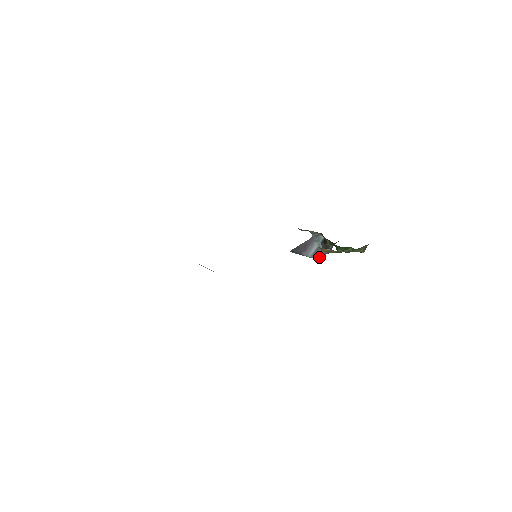
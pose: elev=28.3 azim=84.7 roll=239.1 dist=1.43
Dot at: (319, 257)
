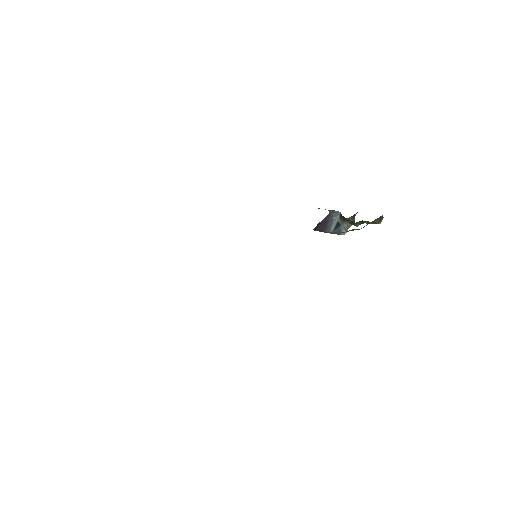
Dot at: occluded
